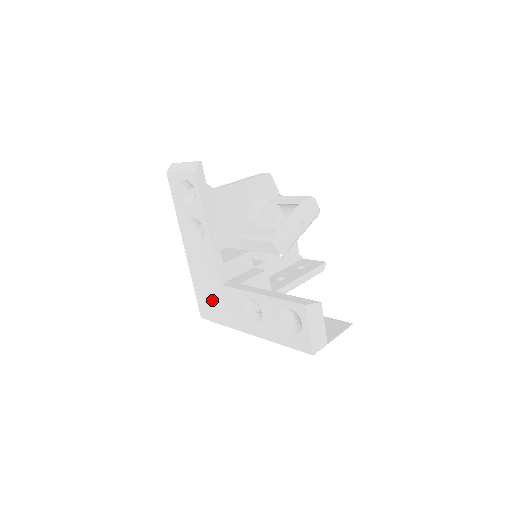
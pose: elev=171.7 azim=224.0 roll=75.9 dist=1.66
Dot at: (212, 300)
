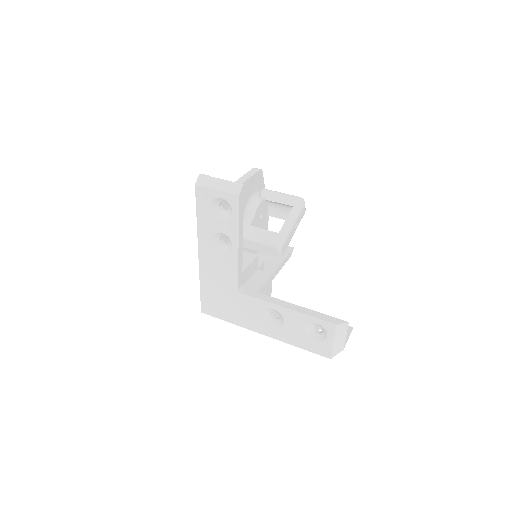
Dot at: (222, 302)
